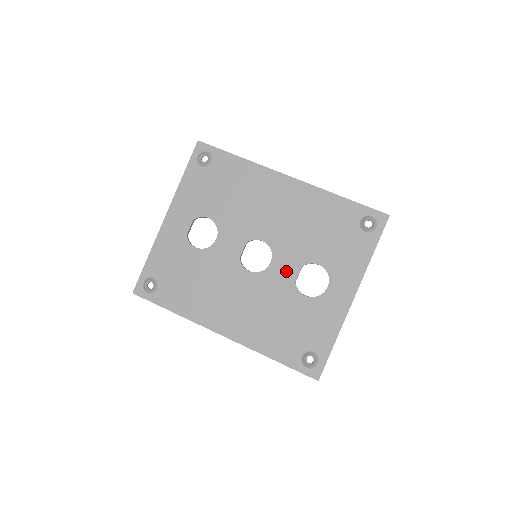
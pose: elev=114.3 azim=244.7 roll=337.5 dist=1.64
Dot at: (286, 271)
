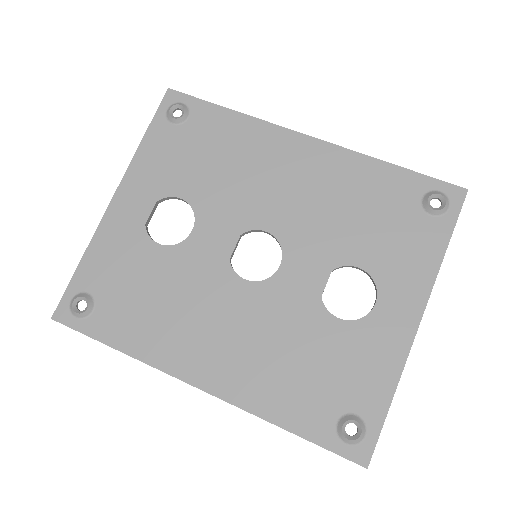
Dot at: (306, 279)
